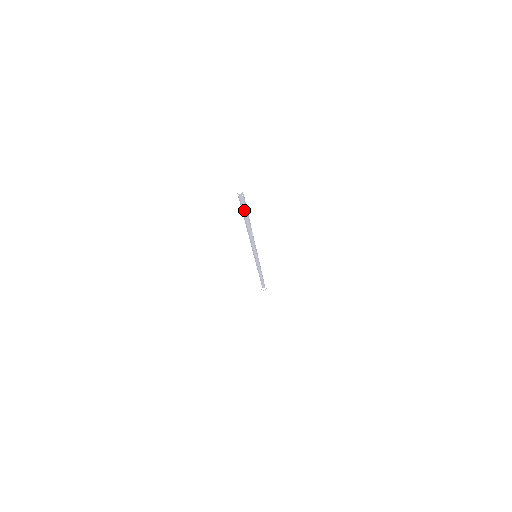
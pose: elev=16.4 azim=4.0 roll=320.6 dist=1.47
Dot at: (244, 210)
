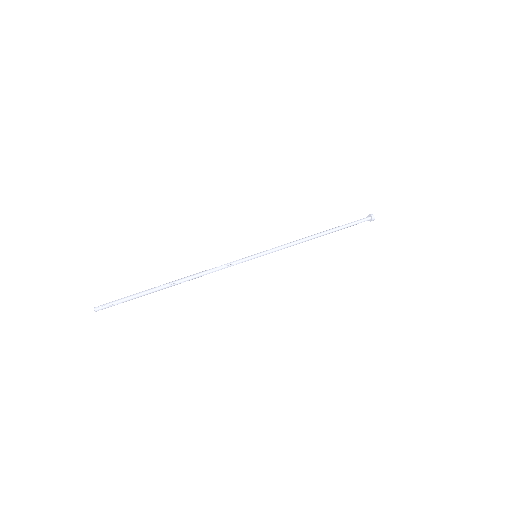
Dot at: (129, 298)
